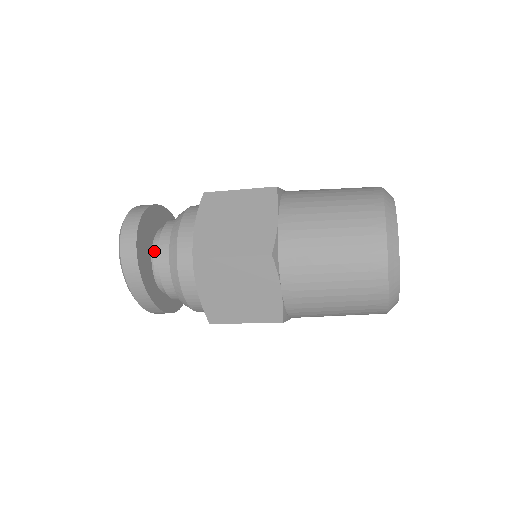
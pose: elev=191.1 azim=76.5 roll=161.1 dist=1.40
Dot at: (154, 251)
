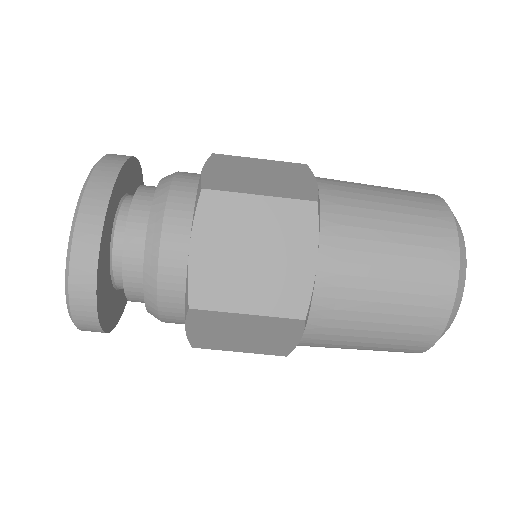
Dot at: occluded
